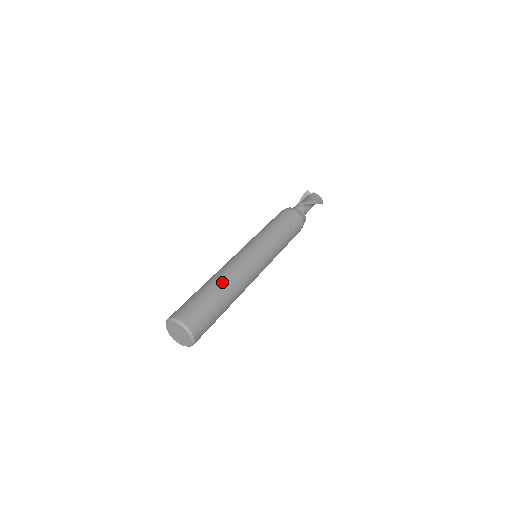
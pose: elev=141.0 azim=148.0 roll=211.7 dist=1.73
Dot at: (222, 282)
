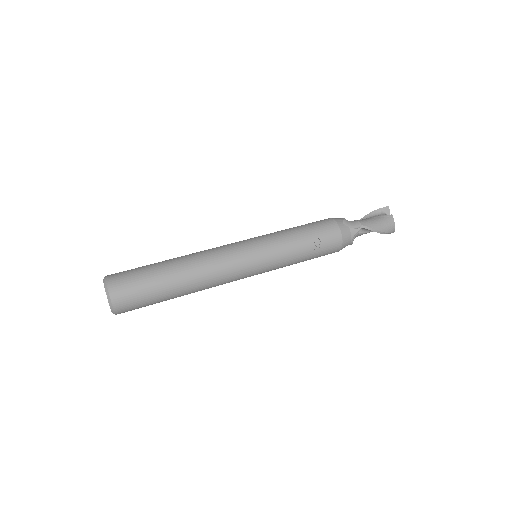
Dot at: (184, 273)
